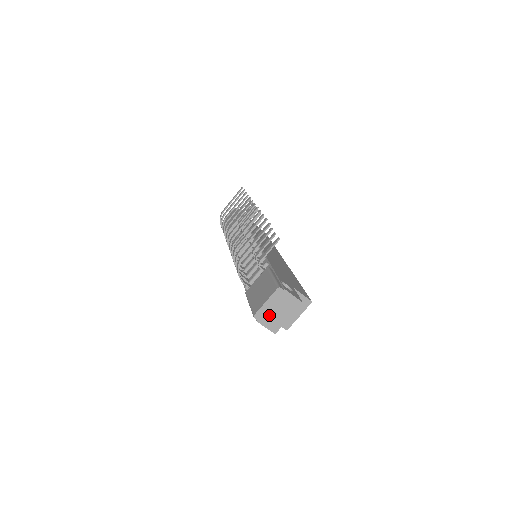
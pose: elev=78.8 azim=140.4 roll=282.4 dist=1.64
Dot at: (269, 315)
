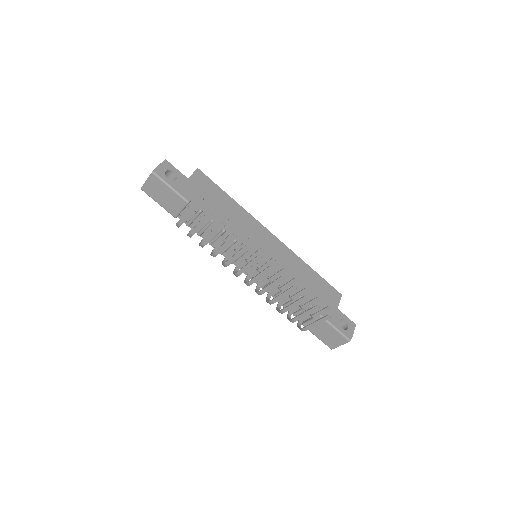
Dot at: occluded
